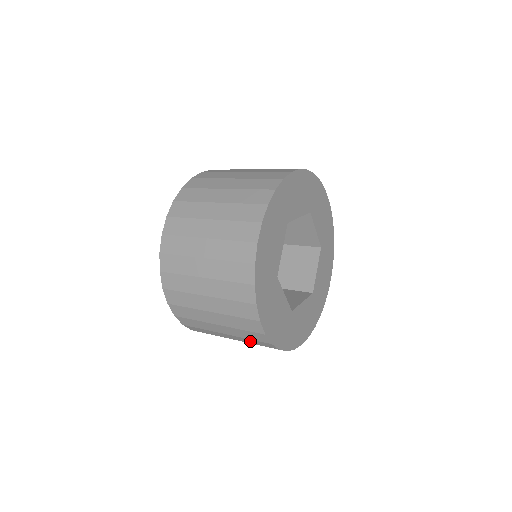
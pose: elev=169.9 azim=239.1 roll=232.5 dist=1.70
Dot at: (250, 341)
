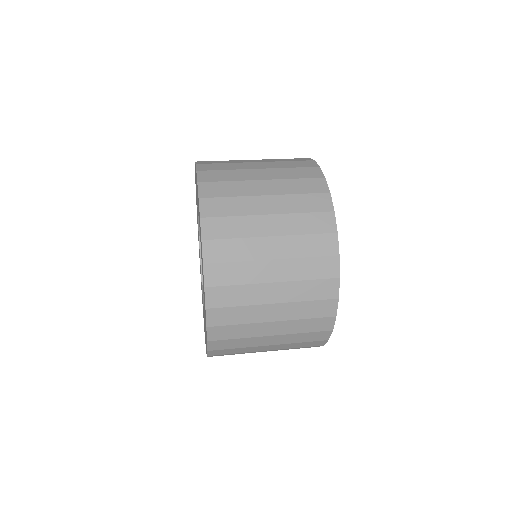
Dot at: (292, 348)
